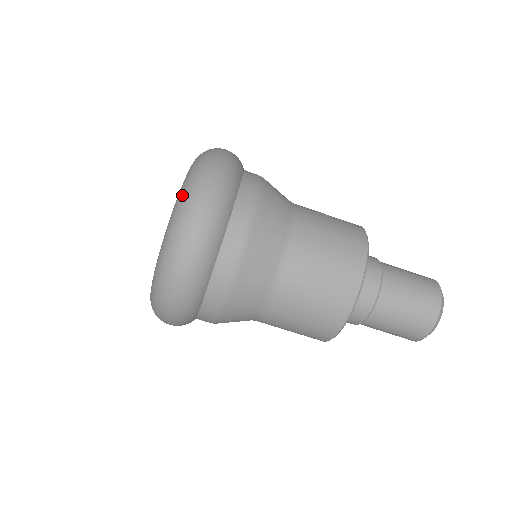
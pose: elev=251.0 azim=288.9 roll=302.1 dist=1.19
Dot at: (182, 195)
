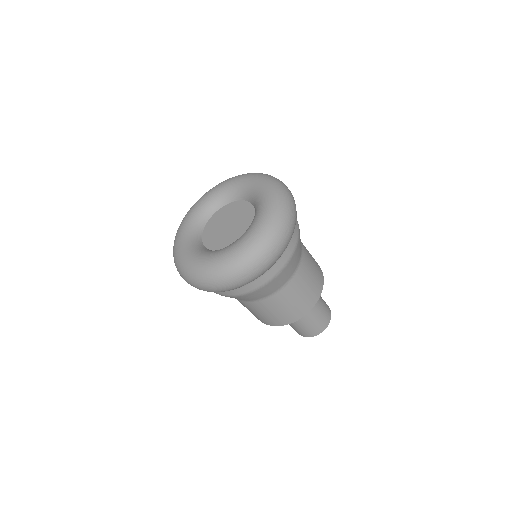
Dot at: (278, 196)
